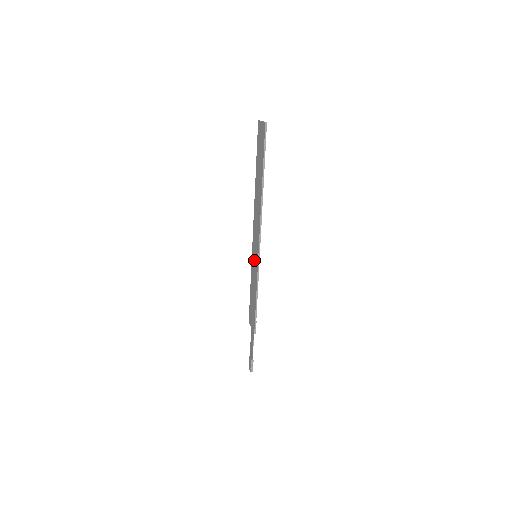
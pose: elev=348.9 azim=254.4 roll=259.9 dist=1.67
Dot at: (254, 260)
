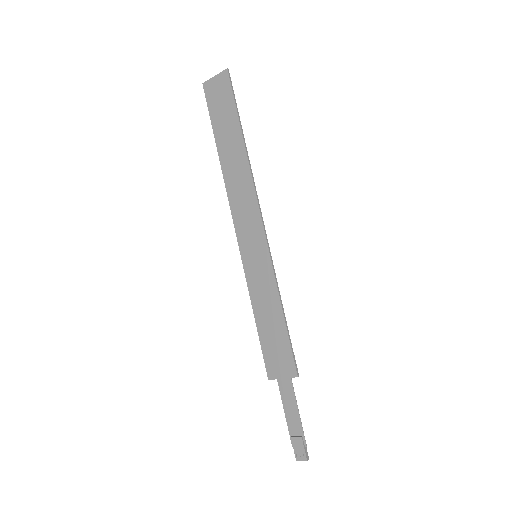
Dot at: (255, 263)
